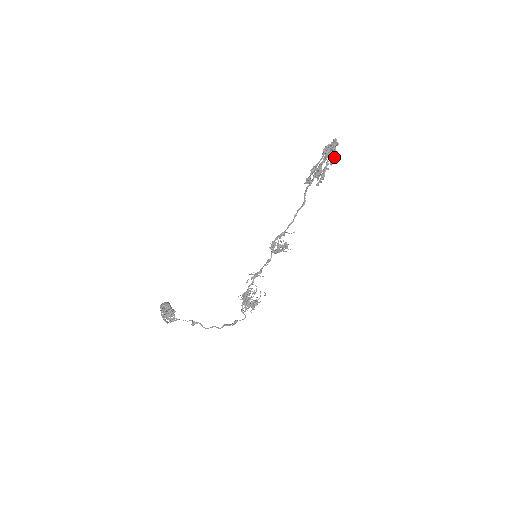
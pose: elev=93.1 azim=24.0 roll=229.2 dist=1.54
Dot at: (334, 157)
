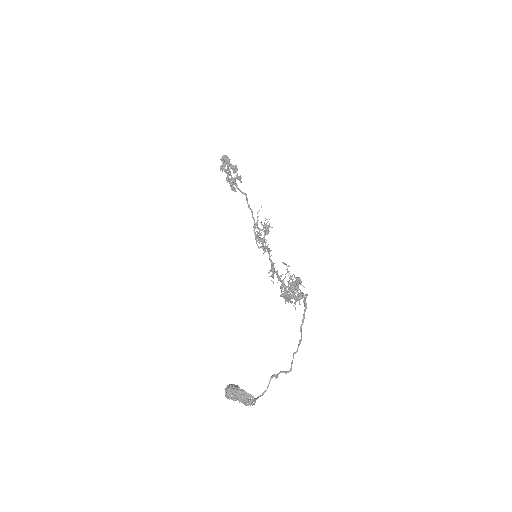
Dot at: occluded
